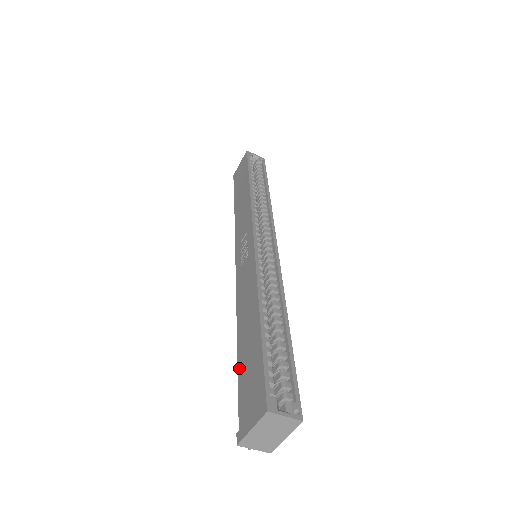
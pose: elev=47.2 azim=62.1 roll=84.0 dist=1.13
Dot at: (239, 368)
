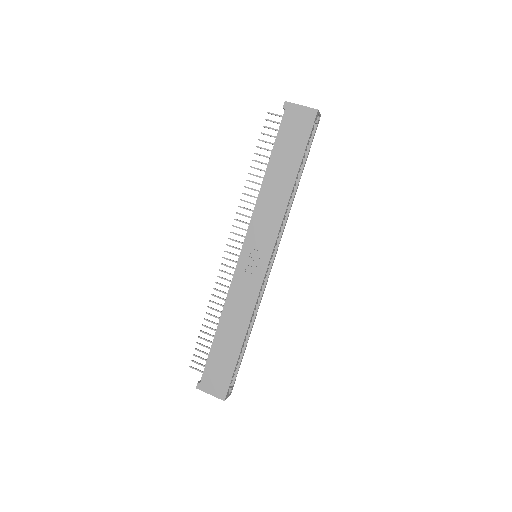
Dot at: (213, 350)
